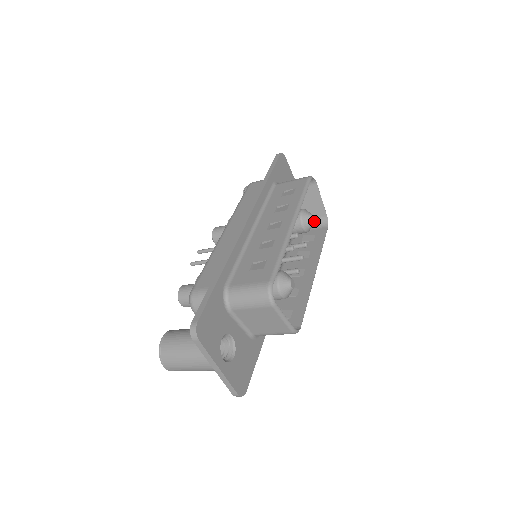
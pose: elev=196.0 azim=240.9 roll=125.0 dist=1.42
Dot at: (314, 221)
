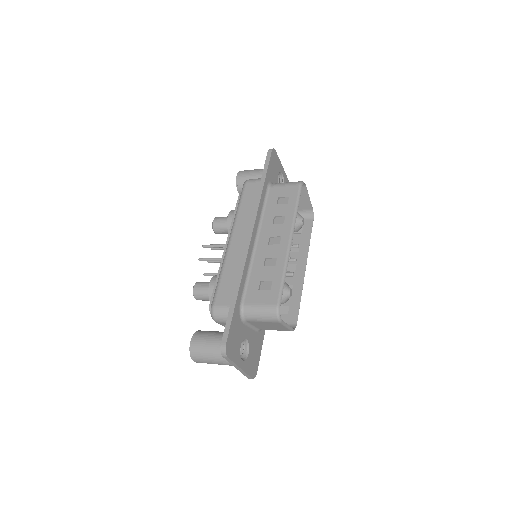
Dot at: occluded
